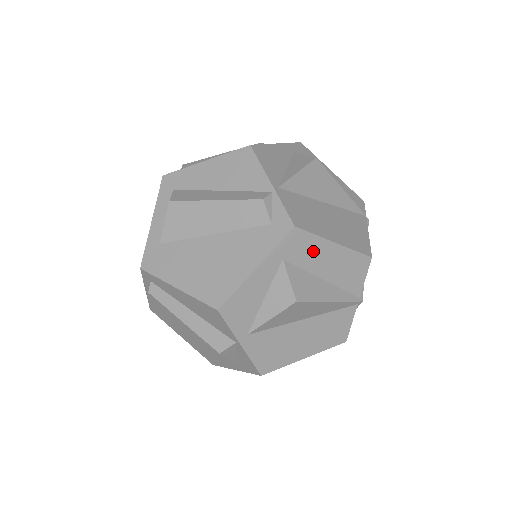
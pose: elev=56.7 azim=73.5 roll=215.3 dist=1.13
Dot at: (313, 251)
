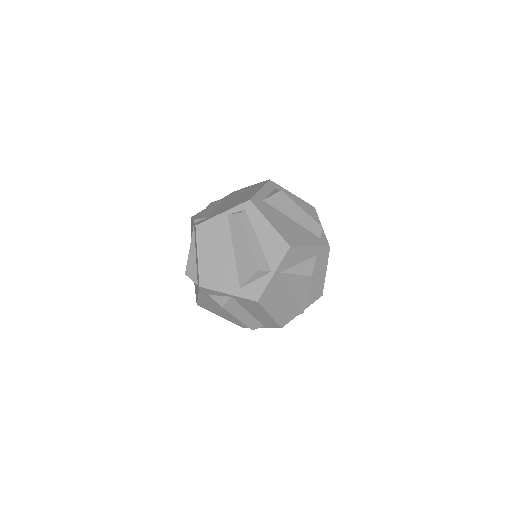
Dot at: (322, 266)
